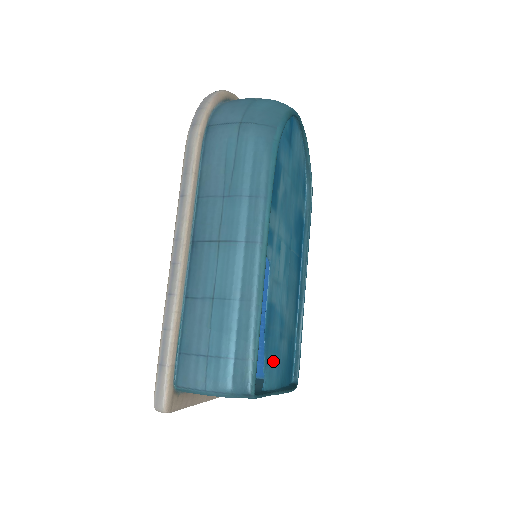
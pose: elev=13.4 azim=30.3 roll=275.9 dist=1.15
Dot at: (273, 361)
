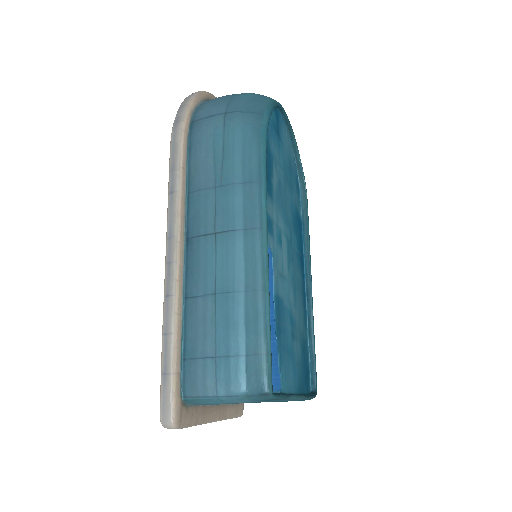
Dot at: (288, 362)
